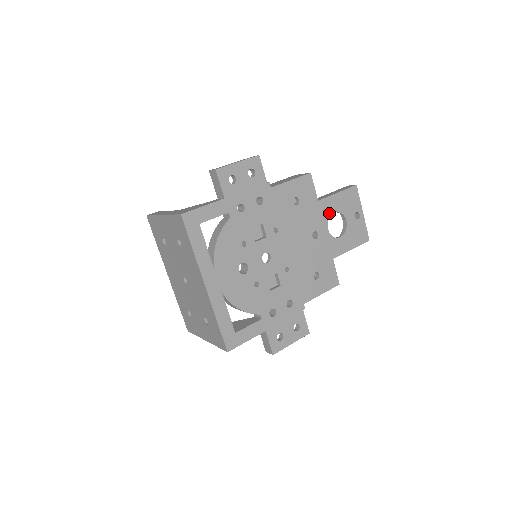
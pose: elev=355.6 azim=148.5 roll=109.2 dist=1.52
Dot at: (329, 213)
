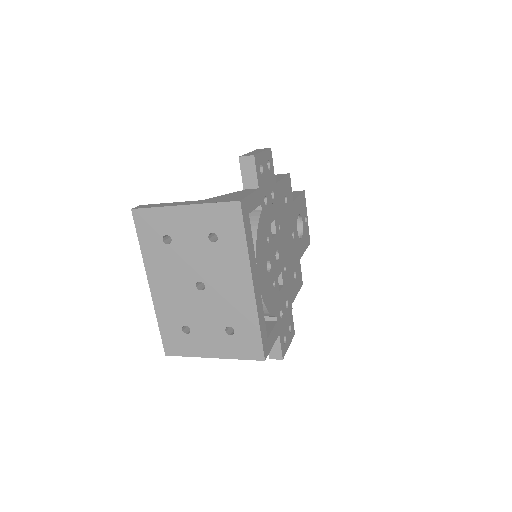
Dot at: (297, 214)
